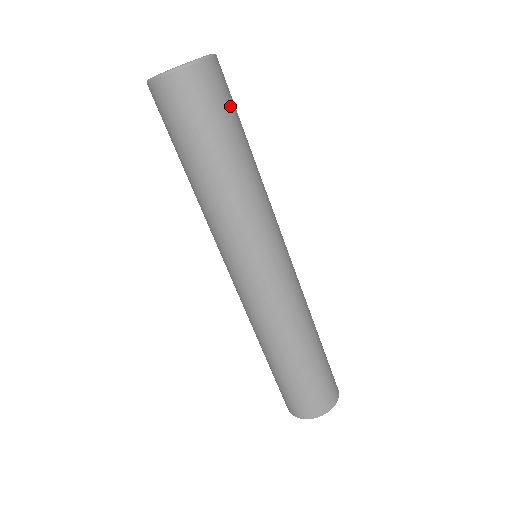
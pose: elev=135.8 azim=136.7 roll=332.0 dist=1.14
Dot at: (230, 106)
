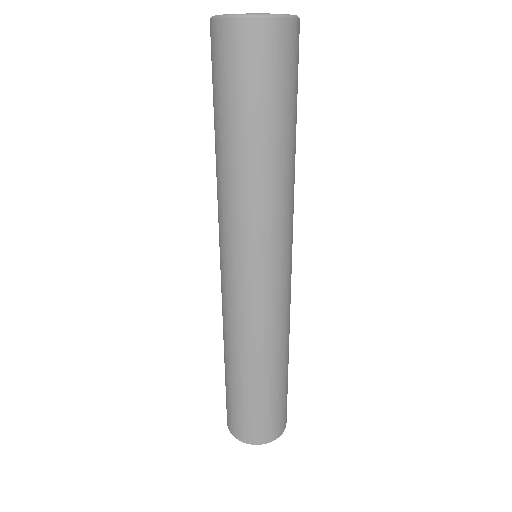
Dot at: (272, 84)
